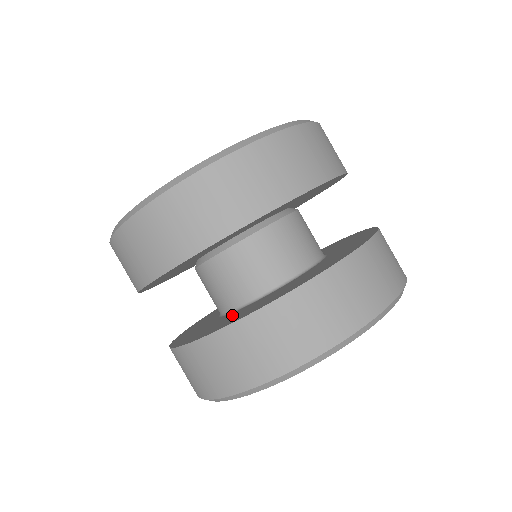
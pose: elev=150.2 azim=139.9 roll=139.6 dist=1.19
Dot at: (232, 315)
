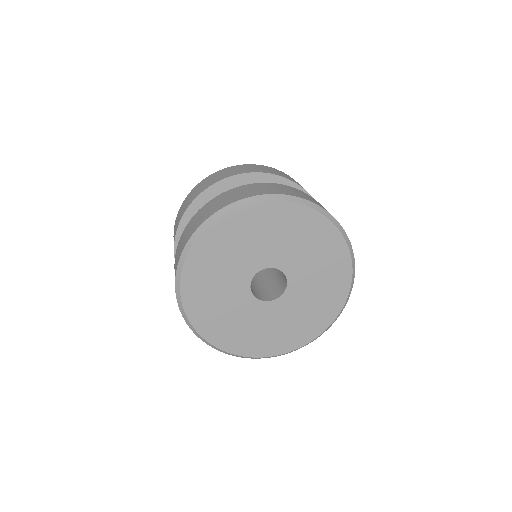
Dot at: occluded
